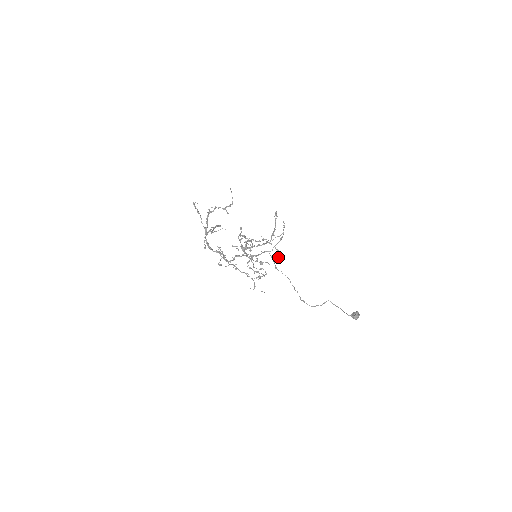
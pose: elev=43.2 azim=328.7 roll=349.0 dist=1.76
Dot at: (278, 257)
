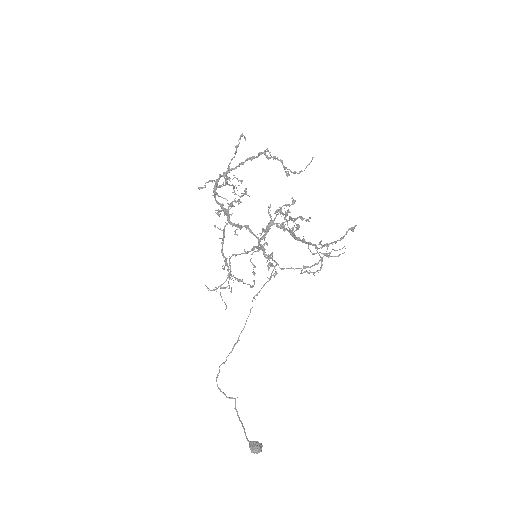
Dot at: occluded
